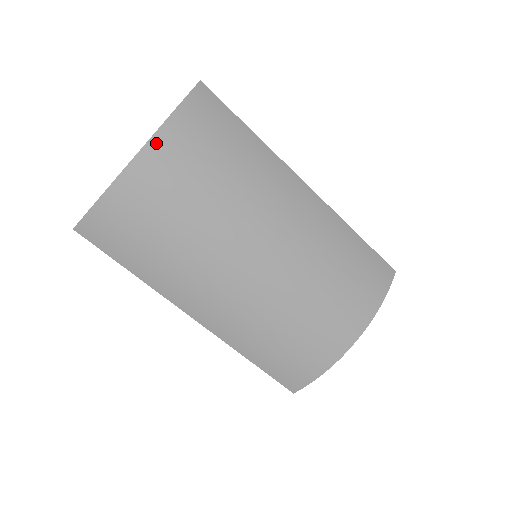
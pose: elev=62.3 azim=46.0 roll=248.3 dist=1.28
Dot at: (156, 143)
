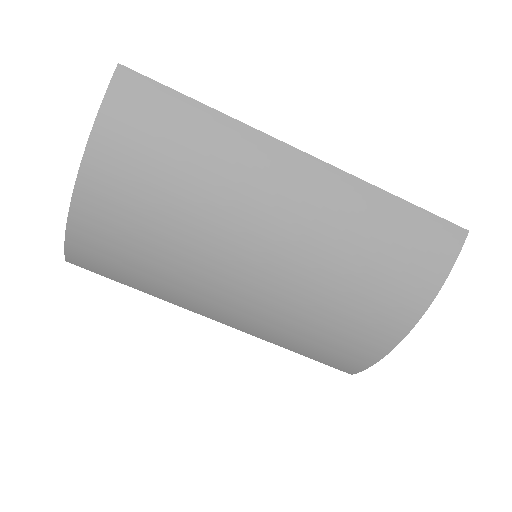
Dot at: (88, 170)
